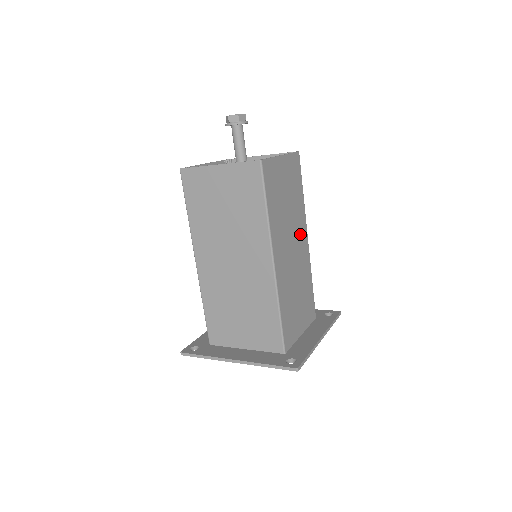
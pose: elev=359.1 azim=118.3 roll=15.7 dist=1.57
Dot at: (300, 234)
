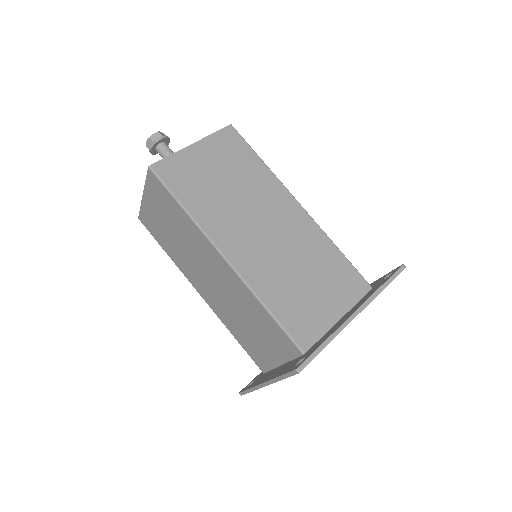
Dot at: (277, 206)
